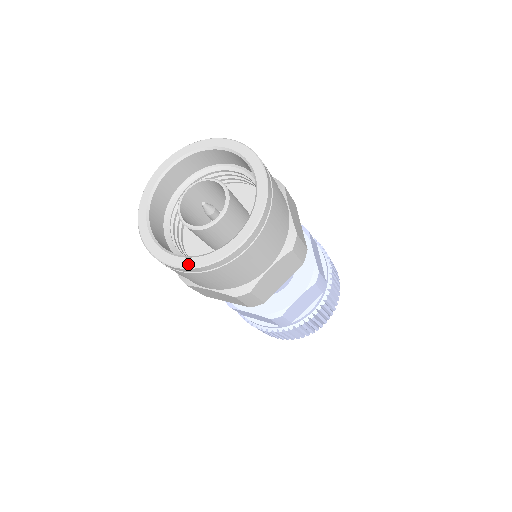
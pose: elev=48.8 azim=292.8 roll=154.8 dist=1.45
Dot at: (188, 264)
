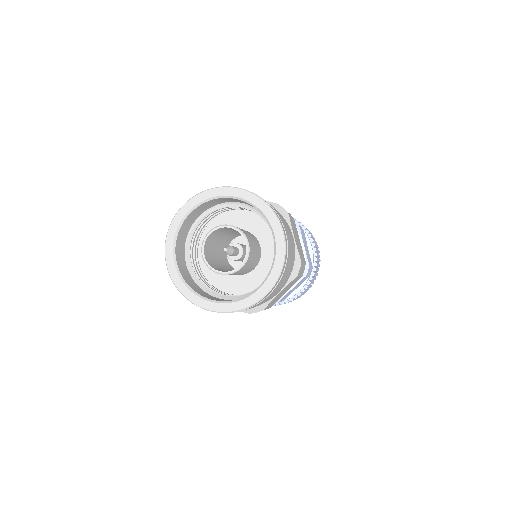
Dot at: (219, 309)
